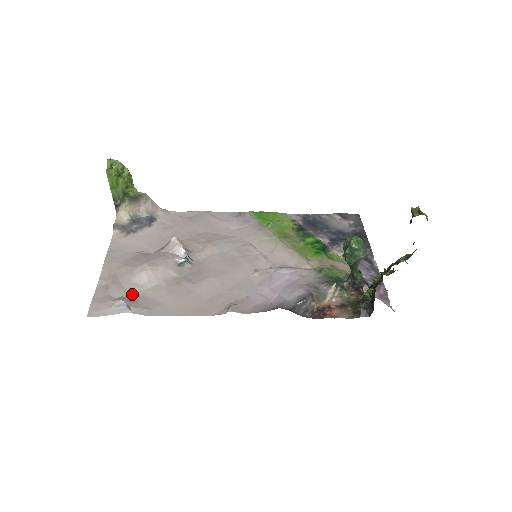
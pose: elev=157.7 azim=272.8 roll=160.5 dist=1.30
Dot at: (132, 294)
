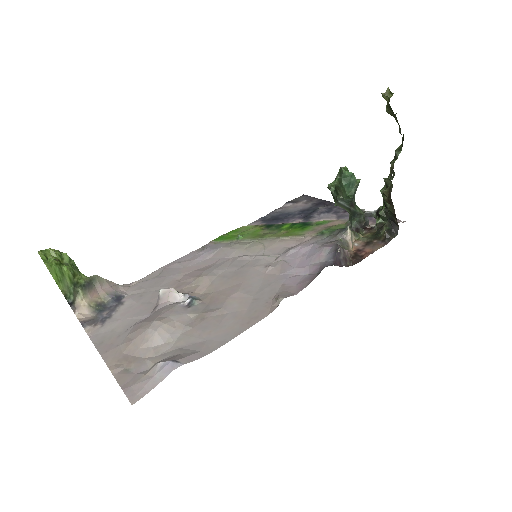
Dot at: (163, 355)
